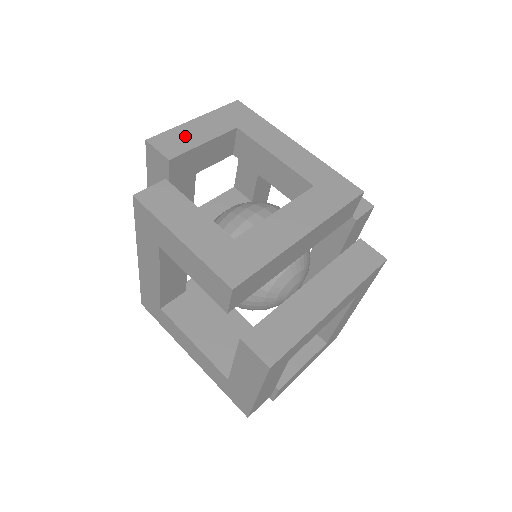
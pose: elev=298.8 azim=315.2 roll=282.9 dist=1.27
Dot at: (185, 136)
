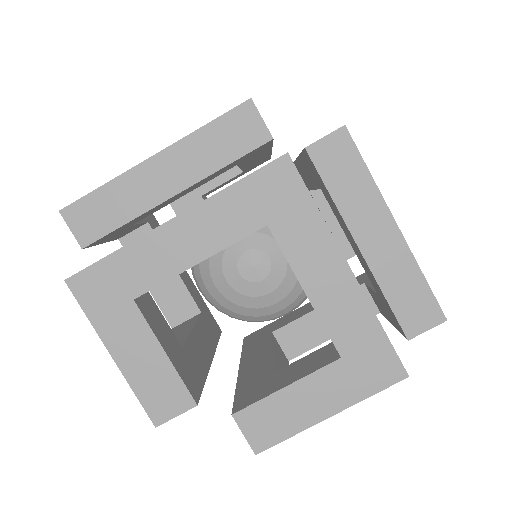
Dot at: occluded
